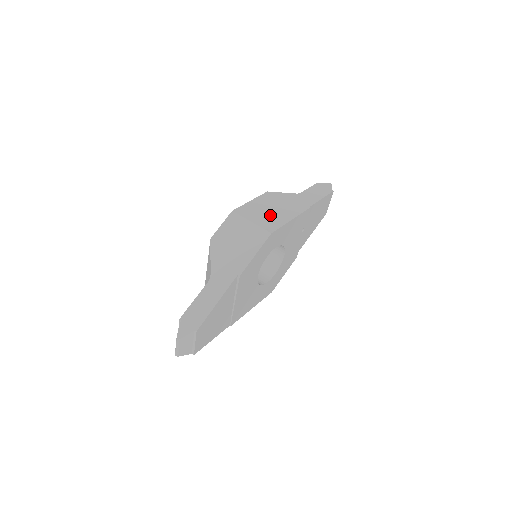
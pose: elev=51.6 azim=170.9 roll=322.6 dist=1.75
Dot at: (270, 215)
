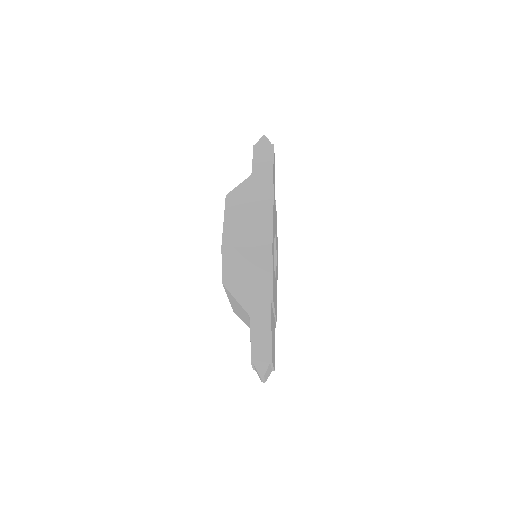
Dot at: (253, 225)
